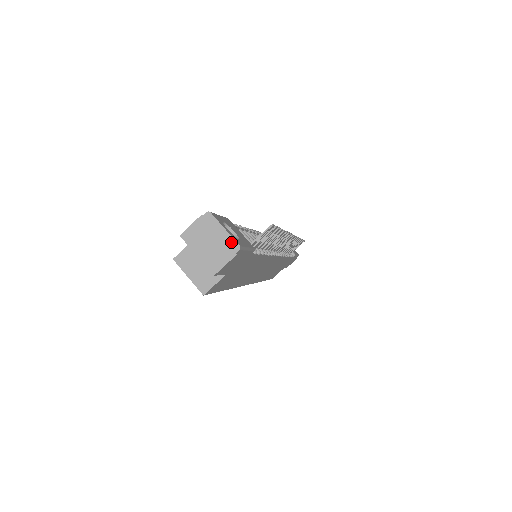
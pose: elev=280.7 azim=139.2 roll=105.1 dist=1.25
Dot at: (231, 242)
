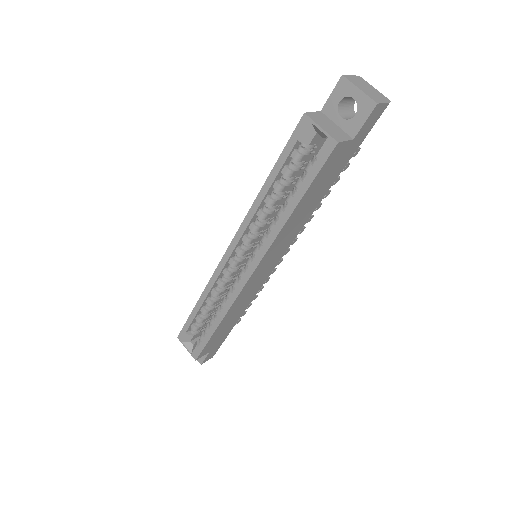
Dot at: (383, 95)
